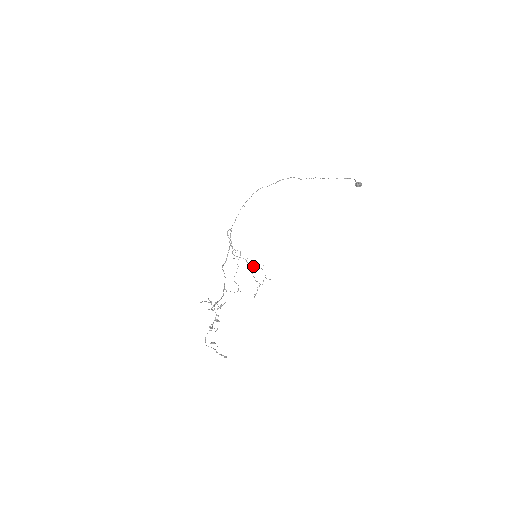
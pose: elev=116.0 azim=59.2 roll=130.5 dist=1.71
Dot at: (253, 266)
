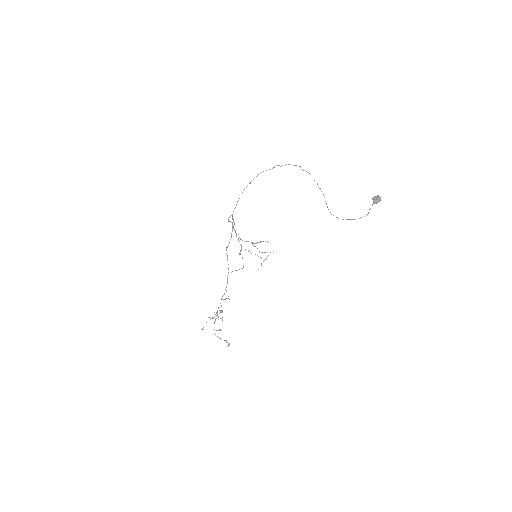
Dot at: (258, 242)
